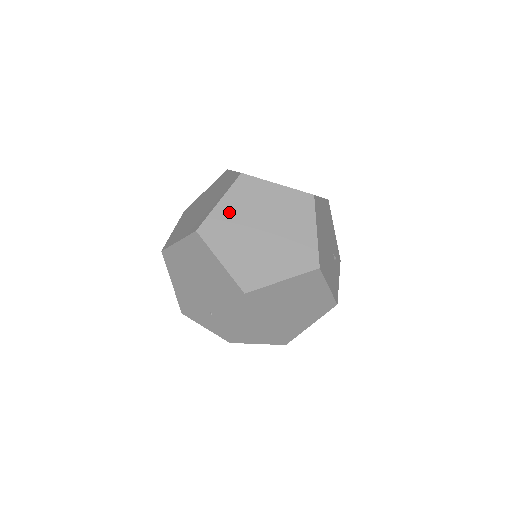
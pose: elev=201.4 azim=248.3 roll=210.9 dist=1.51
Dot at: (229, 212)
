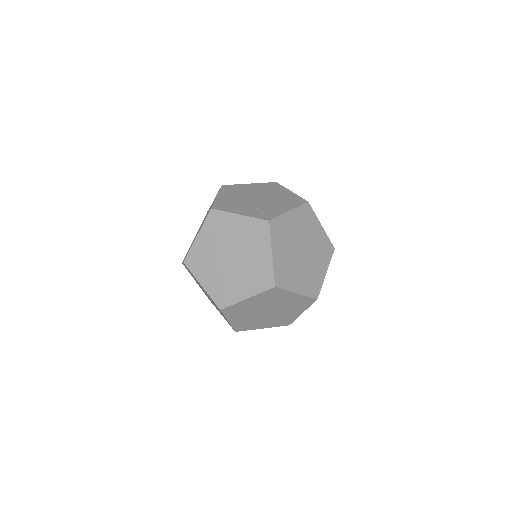
Dot at: occluded
